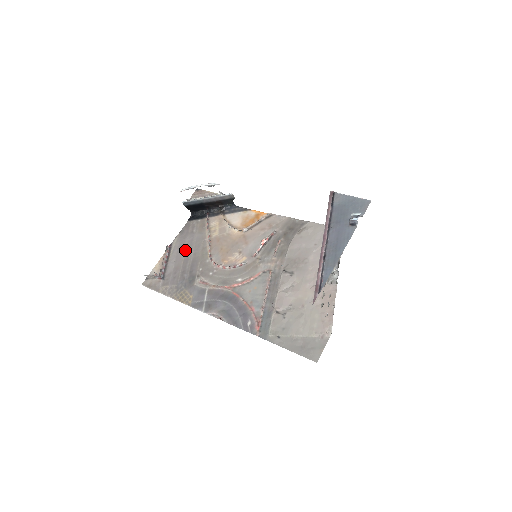
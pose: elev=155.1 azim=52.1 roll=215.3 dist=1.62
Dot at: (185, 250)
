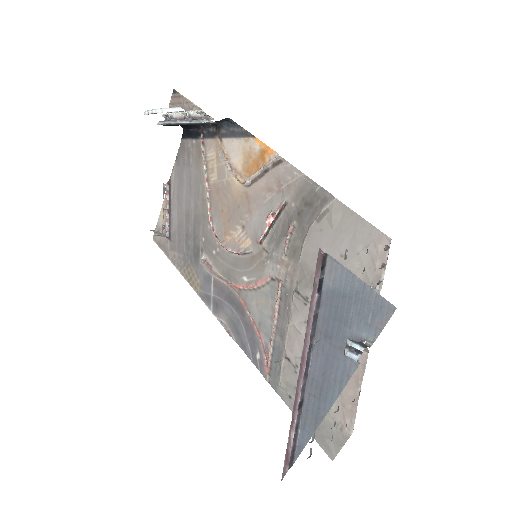
Dot at: (184, 197)
